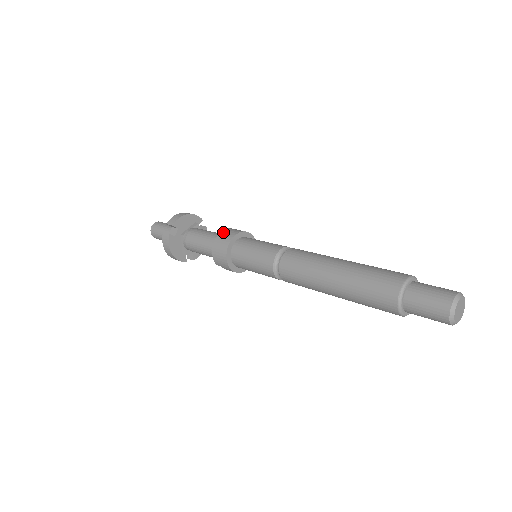
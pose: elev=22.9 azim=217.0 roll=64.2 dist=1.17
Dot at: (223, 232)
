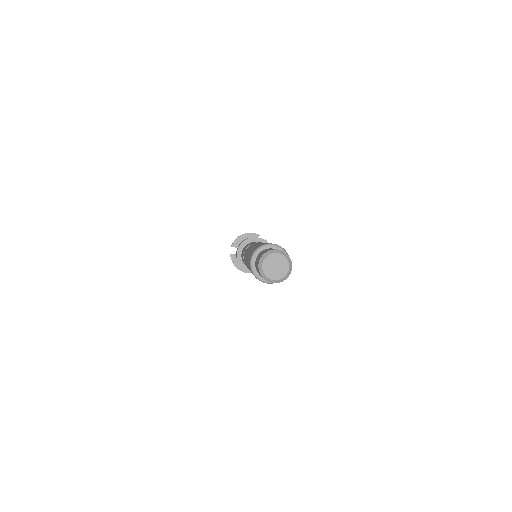
Dot at: (240, 243)
